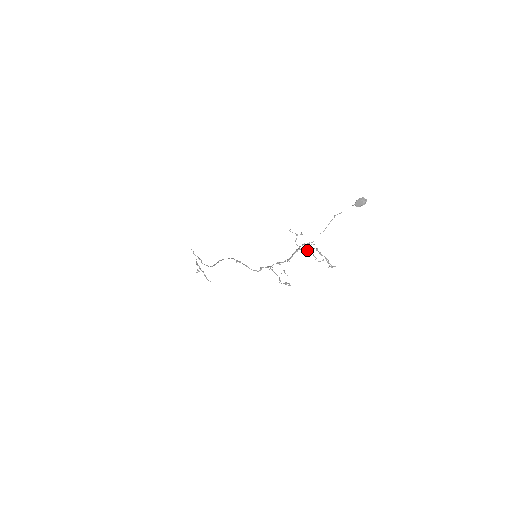
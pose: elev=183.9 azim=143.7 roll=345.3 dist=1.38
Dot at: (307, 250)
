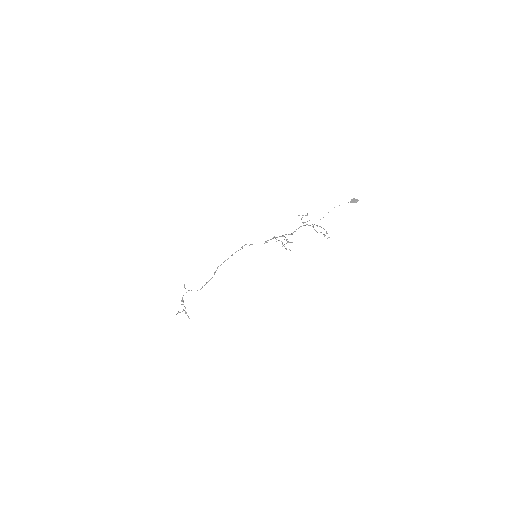
Dot at: (309, 225)
